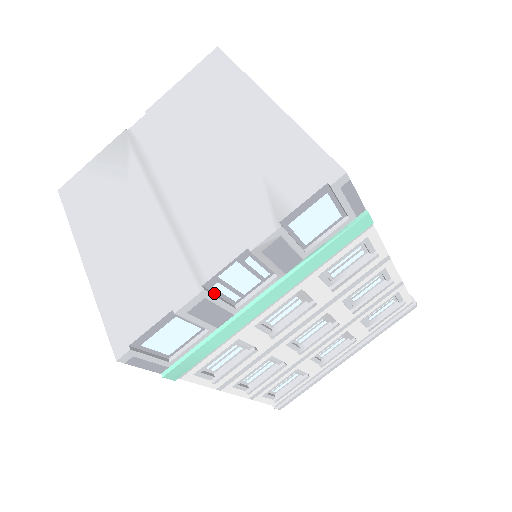
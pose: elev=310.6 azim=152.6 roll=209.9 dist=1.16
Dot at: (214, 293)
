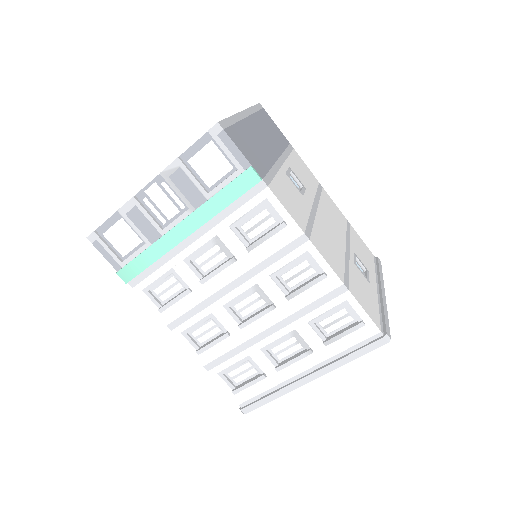
Dot at: (145, 207)
